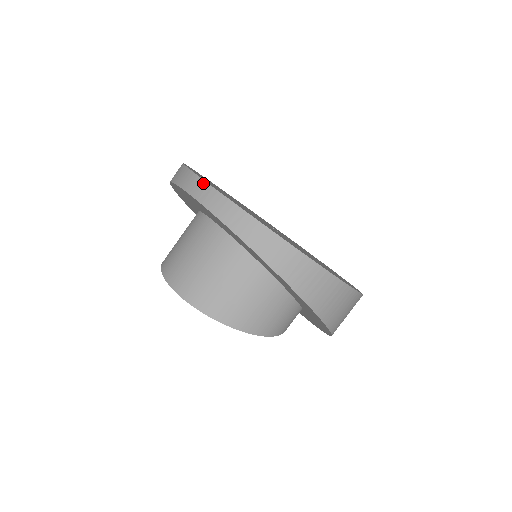
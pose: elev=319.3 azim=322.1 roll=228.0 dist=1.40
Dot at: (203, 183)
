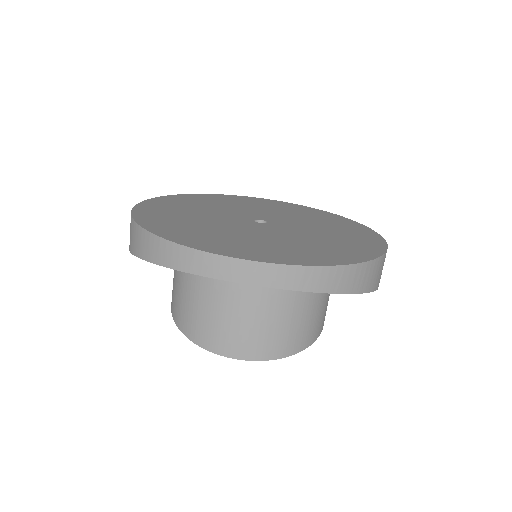
Dot at: (240, 262)
